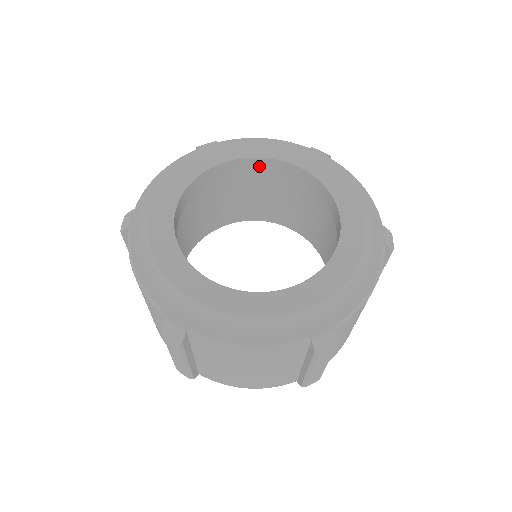
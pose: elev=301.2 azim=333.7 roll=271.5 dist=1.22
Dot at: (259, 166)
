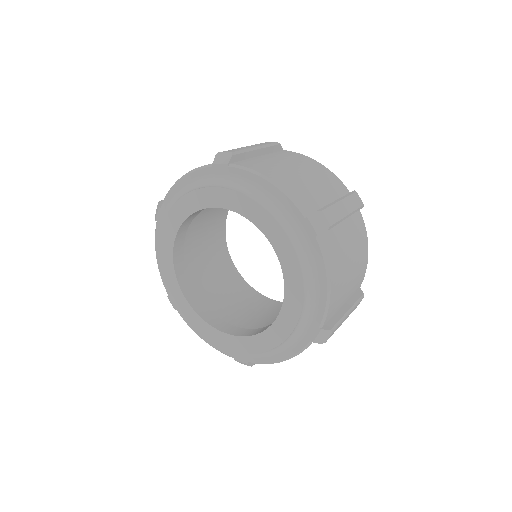
Dot at: (196, 213)
